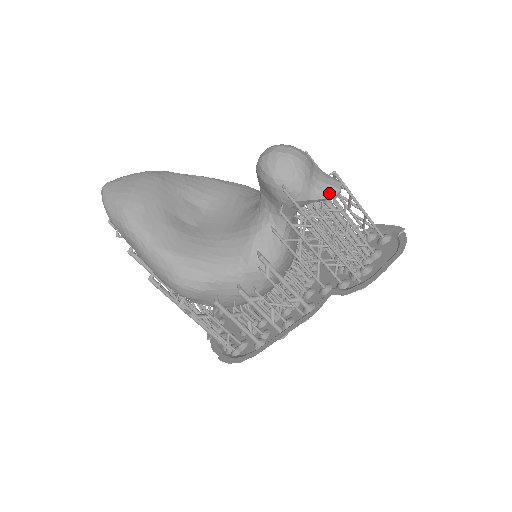
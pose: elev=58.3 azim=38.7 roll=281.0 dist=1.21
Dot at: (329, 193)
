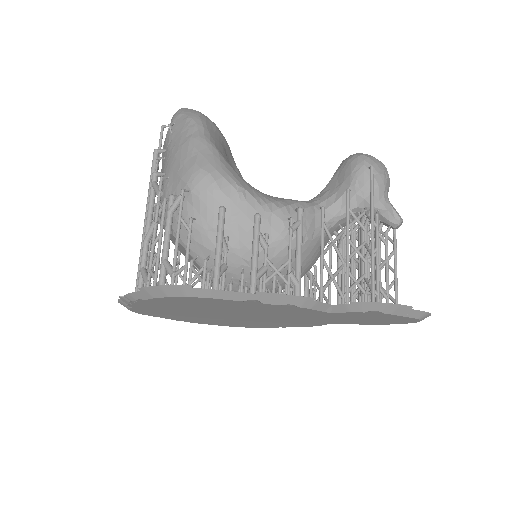
Dot at: (394, 212)
